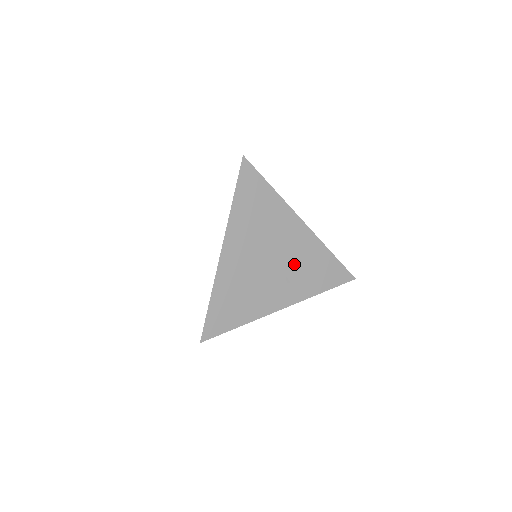
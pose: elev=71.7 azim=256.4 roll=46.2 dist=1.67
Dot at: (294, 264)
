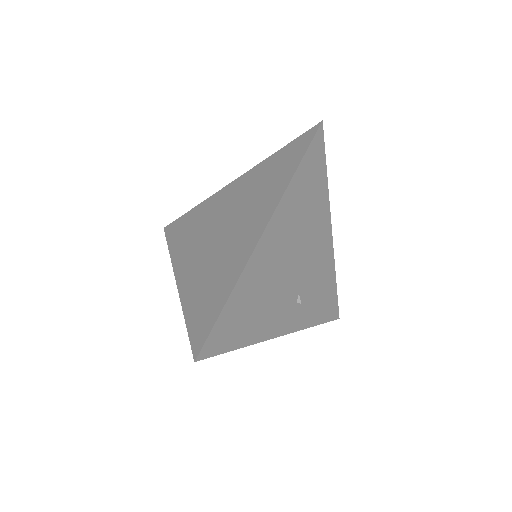
Dot at: (309, 281)
